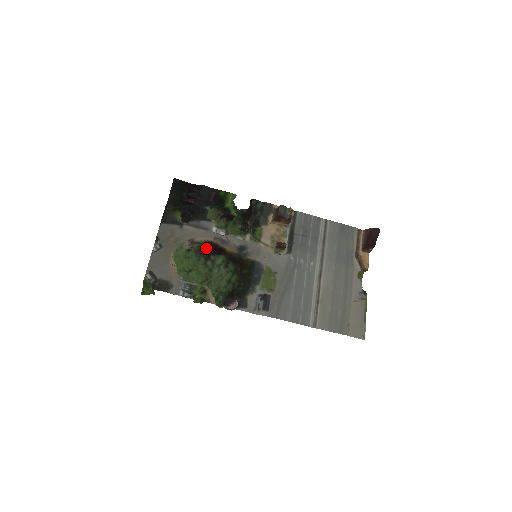
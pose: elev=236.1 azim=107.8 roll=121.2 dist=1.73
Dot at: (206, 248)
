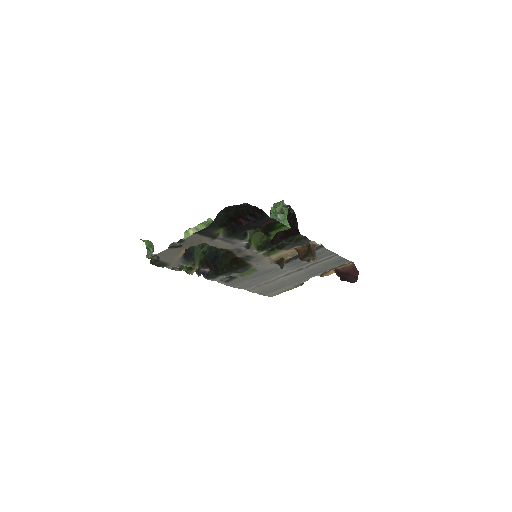
Dot at: occluded
